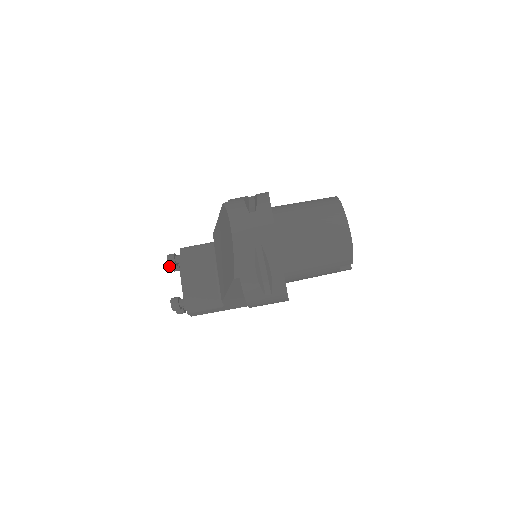
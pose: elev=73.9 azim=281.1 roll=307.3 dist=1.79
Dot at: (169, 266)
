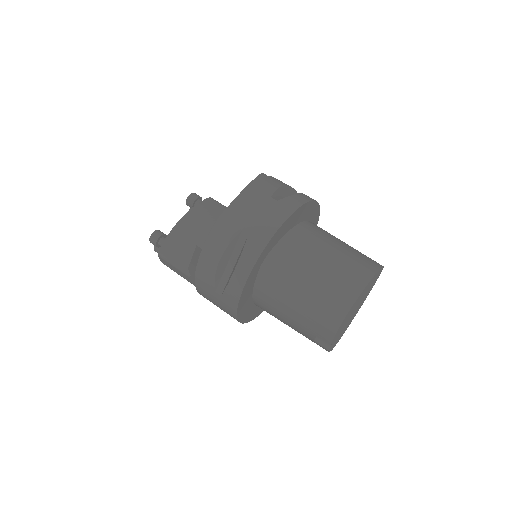
Dot at: (186, 203)
